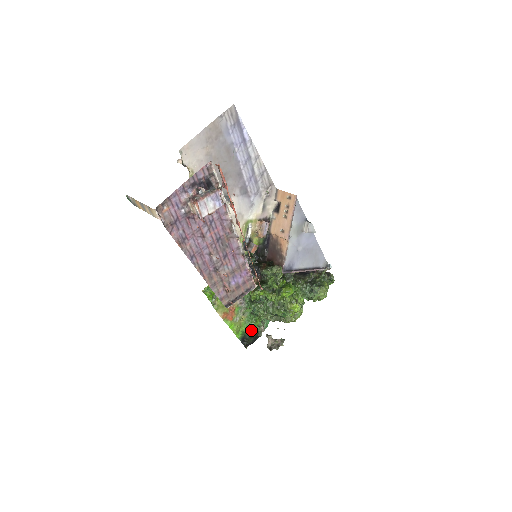
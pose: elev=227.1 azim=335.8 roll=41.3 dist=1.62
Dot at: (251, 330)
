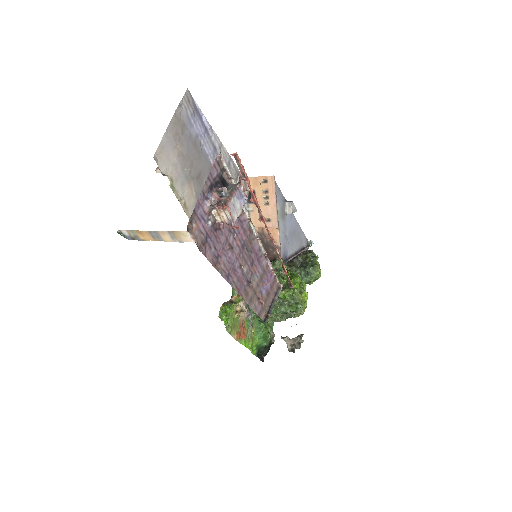
Dot at: (264, 340)
